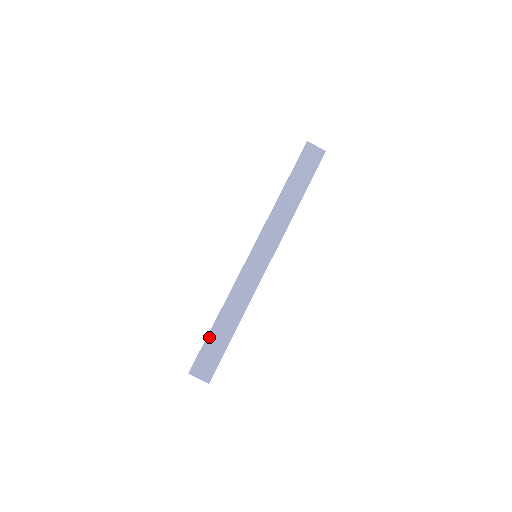
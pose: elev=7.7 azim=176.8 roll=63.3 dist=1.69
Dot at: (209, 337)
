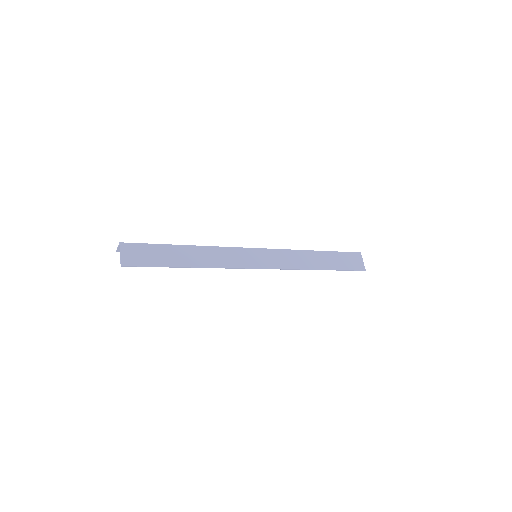
Dot at: (165, 246)
